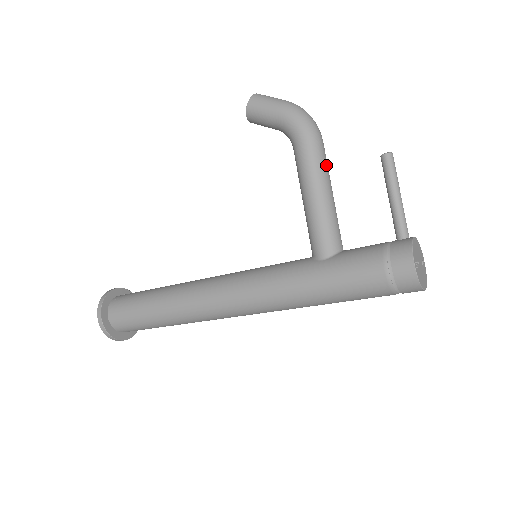
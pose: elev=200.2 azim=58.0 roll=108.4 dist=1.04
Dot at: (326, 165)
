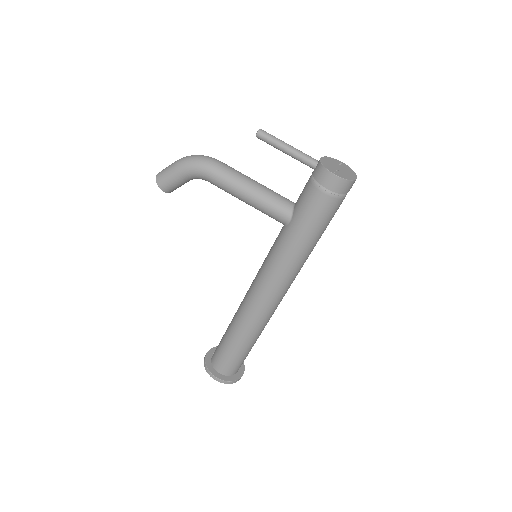
Dot at: (235, 171)
